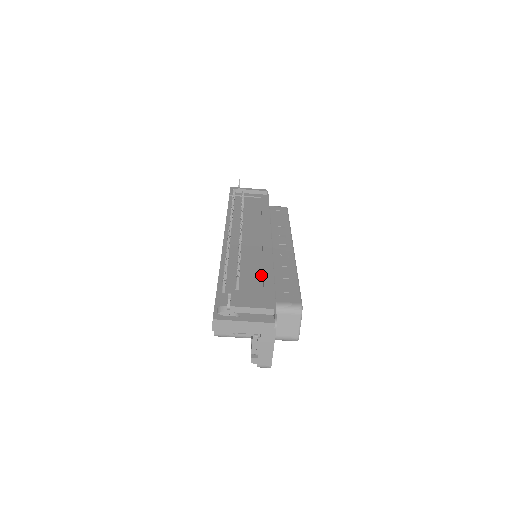
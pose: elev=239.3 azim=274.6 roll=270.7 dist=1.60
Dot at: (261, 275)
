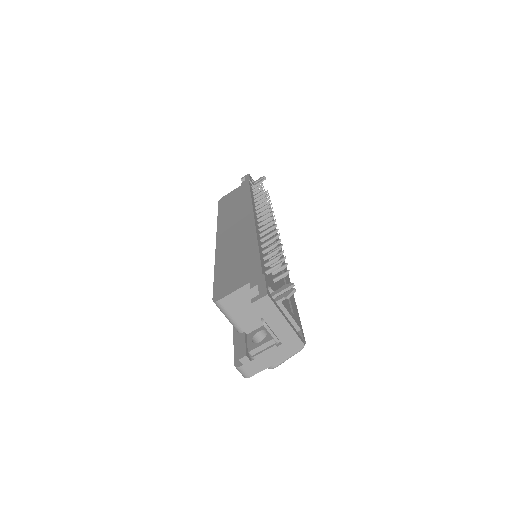
Dot at: (284, 284)
